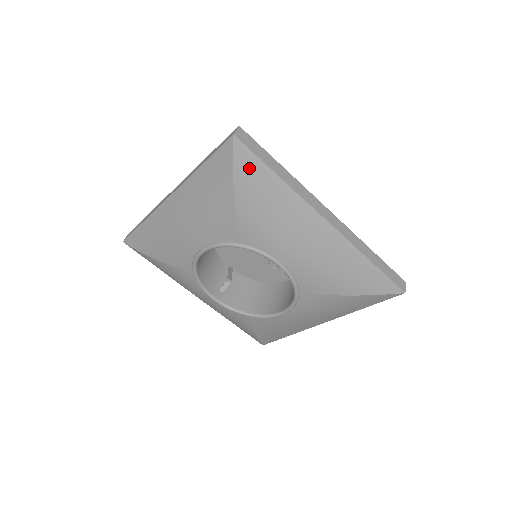
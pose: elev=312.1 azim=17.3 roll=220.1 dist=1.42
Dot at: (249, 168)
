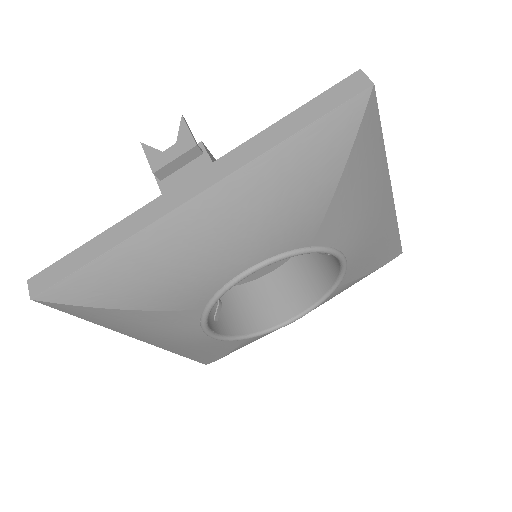
Dot at: (369, 136)
